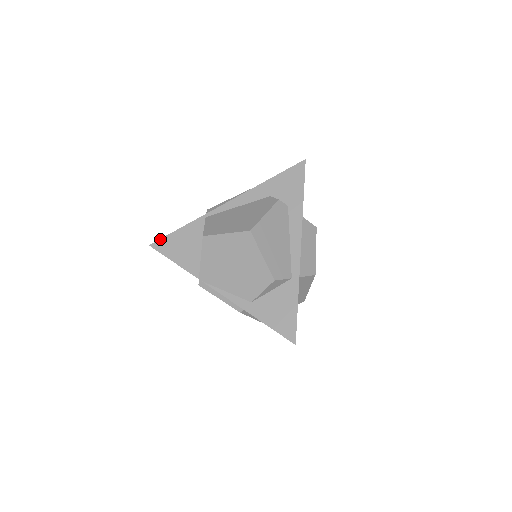
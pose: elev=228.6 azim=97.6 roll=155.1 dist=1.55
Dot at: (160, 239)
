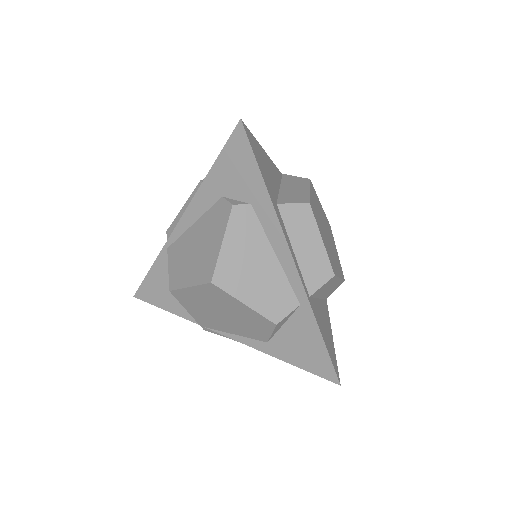
Dot at: (139, 287)
